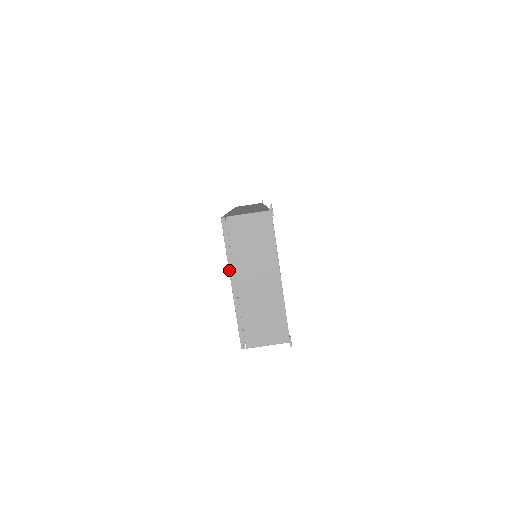
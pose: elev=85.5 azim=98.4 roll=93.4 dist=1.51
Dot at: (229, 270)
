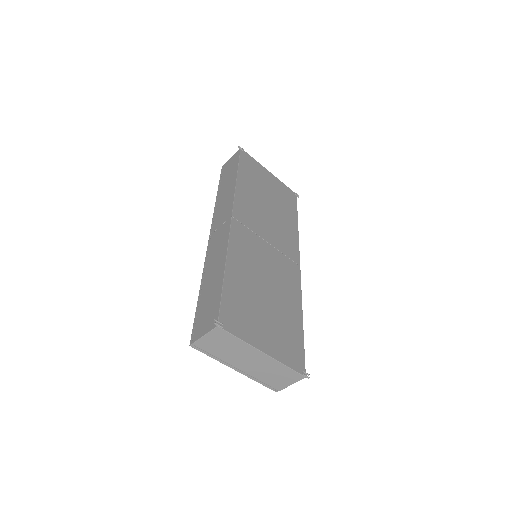
Dot at: occluded
